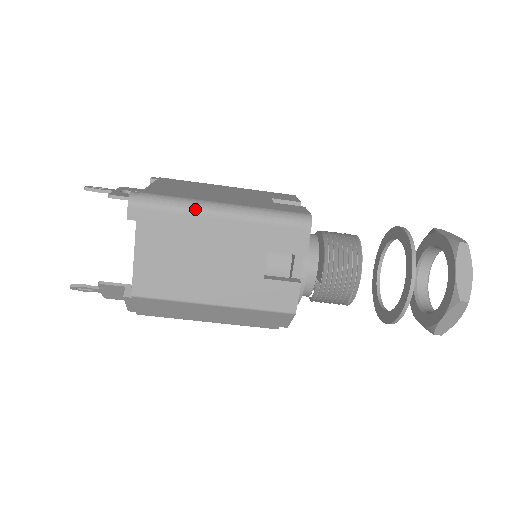
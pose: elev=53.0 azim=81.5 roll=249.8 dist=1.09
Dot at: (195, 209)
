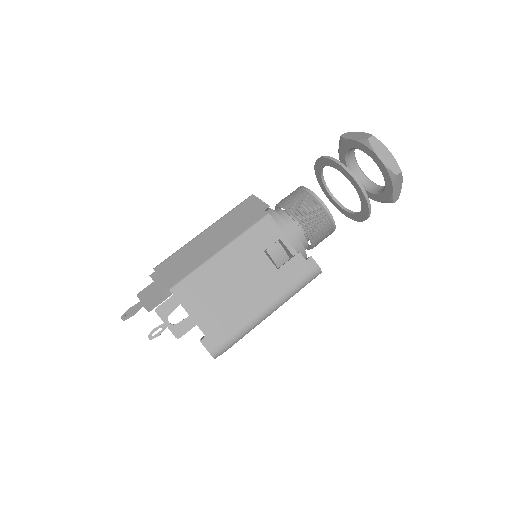
Dot at: occluded
